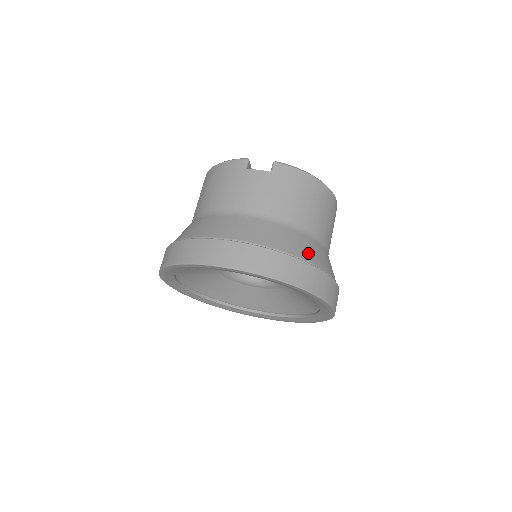
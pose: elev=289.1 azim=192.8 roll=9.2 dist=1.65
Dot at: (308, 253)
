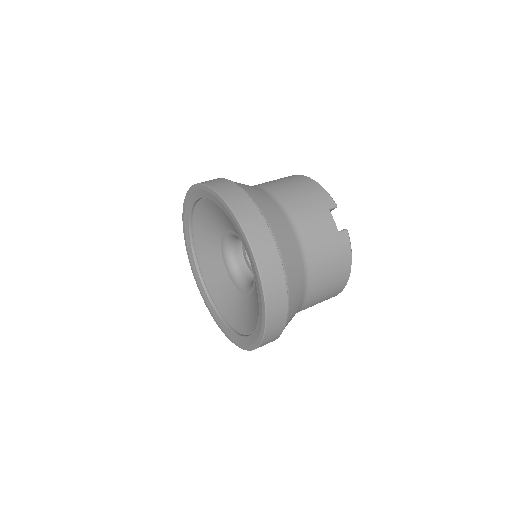
Dot at: (294, 302)
